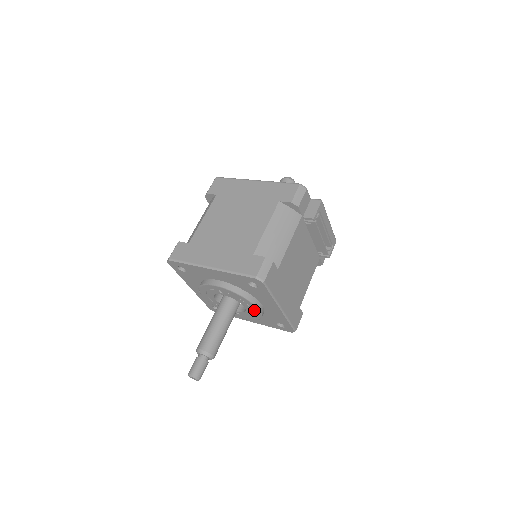
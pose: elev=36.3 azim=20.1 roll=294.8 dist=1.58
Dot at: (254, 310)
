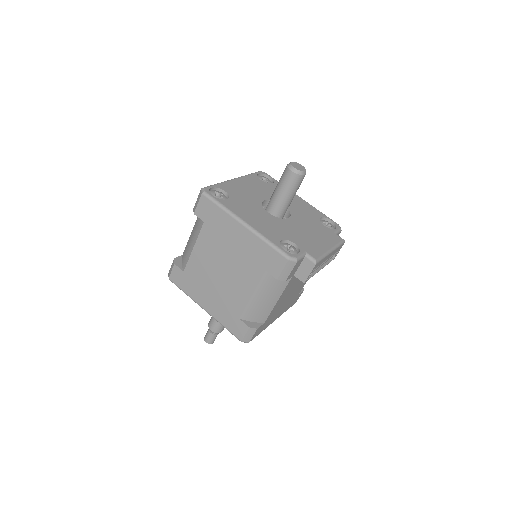
Dot at: occluded
